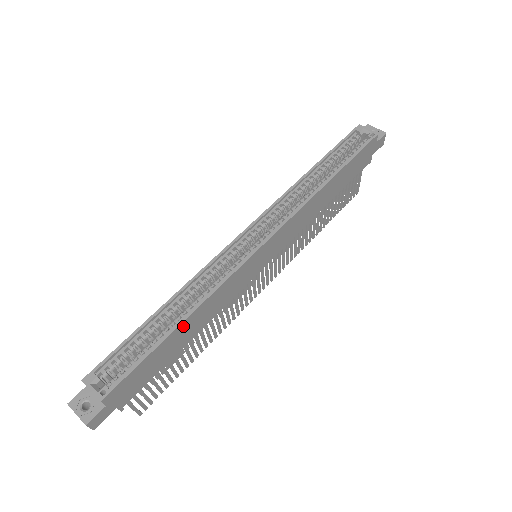
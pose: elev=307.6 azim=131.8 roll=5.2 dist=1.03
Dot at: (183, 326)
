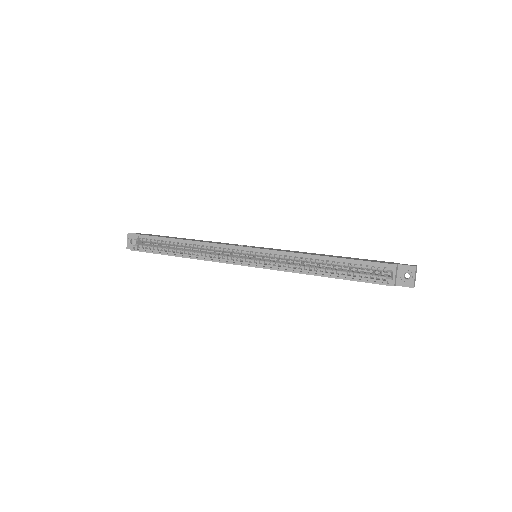
Dot at: occluded
